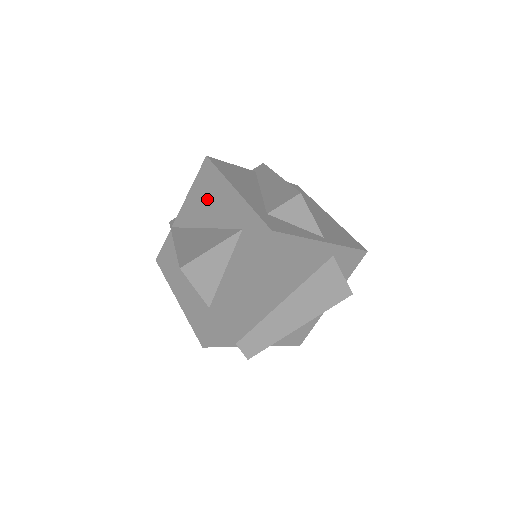
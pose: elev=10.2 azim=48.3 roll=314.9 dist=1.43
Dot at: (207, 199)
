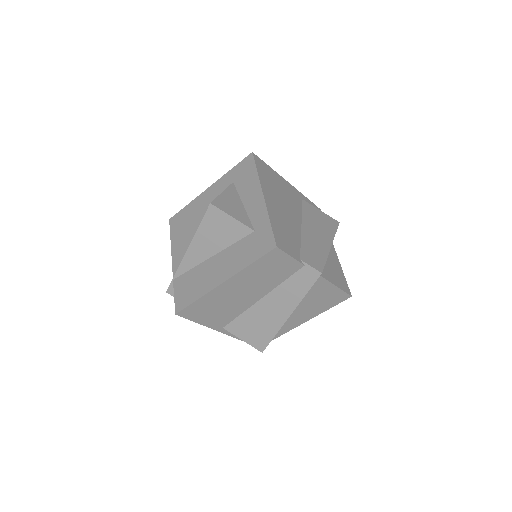
Dot at: (191, 222)
